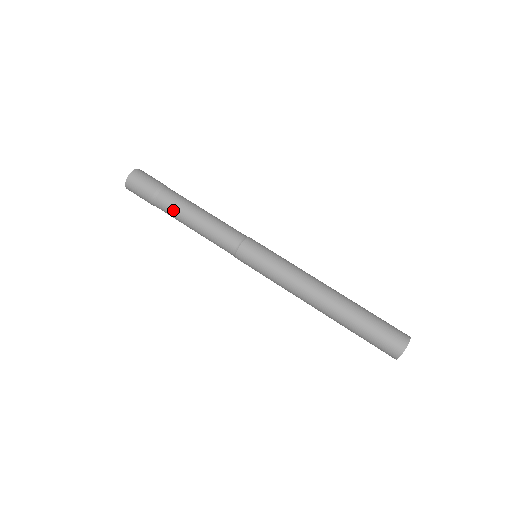
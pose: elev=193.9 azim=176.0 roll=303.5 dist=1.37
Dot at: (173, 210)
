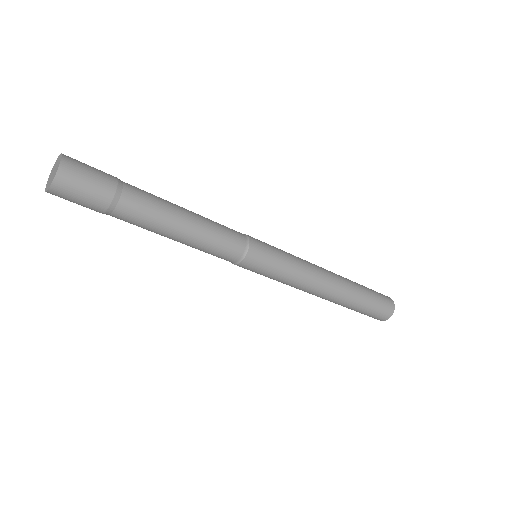
Dot at: (143, 226)
